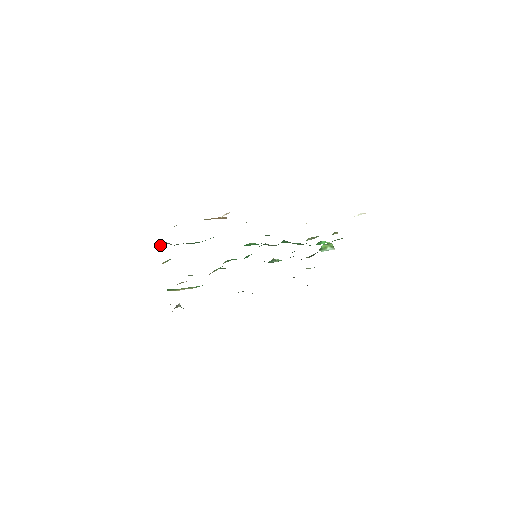
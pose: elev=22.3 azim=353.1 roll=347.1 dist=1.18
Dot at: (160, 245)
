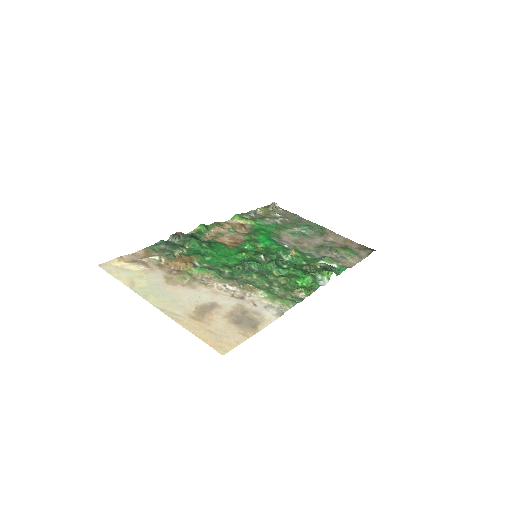
Dot at: (169, 239)
